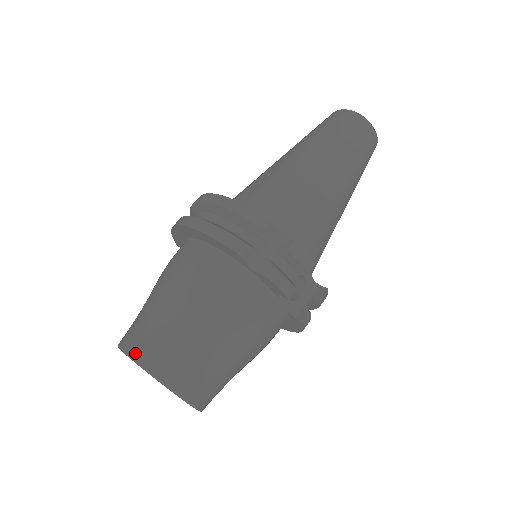
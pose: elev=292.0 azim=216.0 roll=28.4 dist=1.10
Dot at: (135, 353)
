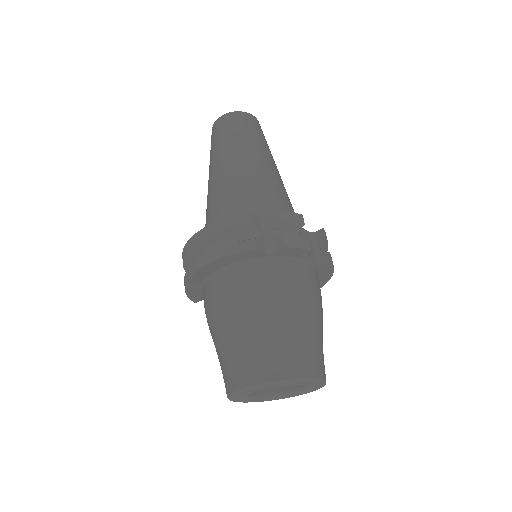
Dot at: (248, 382)
